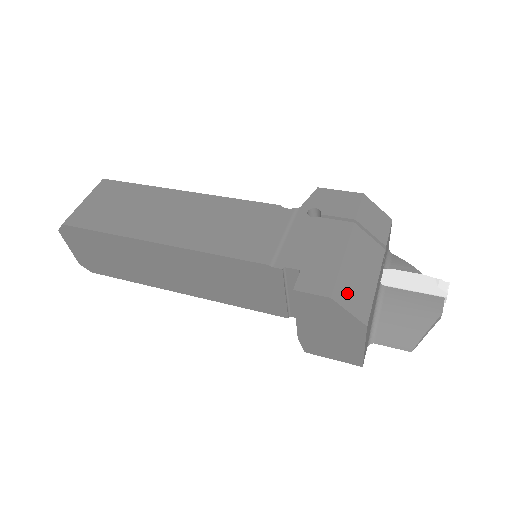
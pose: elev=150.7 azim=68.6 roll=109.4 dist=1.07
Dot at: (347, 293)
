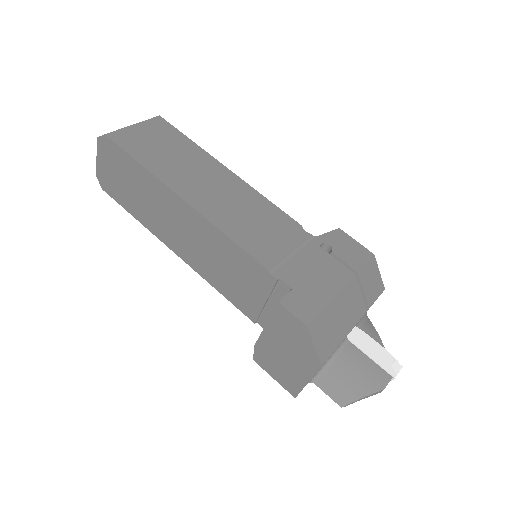
Dot at: (321, 329)
